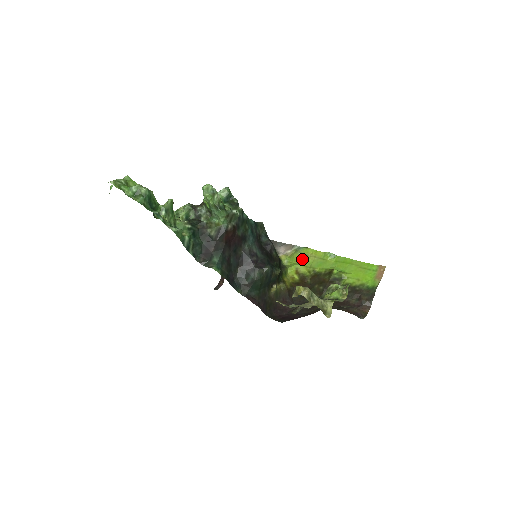
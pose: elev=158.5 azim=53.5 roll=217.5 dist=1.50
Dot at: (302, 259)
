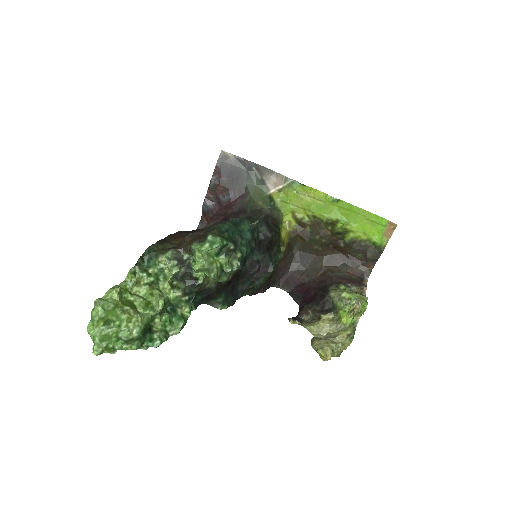
Dot at: (299, 200)
